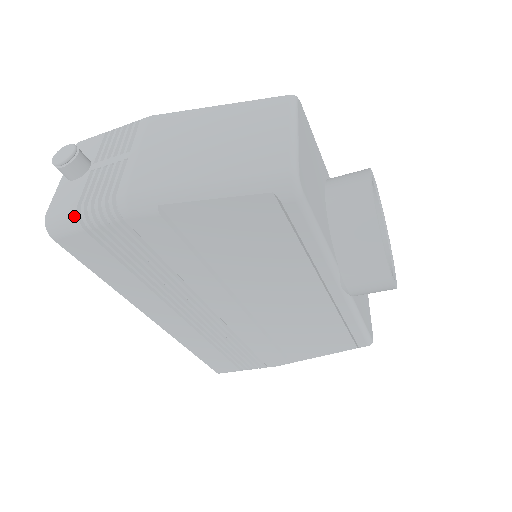
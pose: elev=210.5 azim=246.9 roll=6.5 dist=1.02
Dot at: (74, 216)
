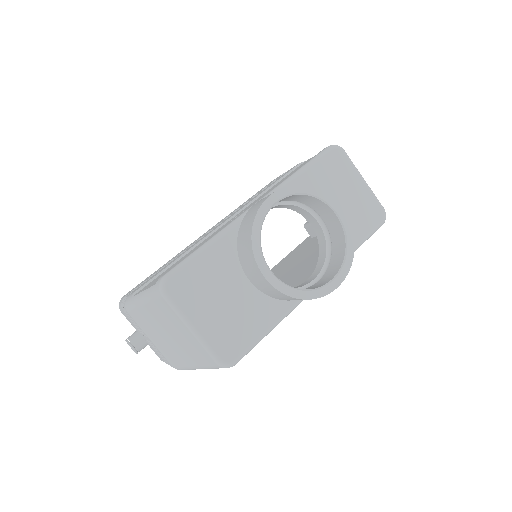
Dot at: occluded
